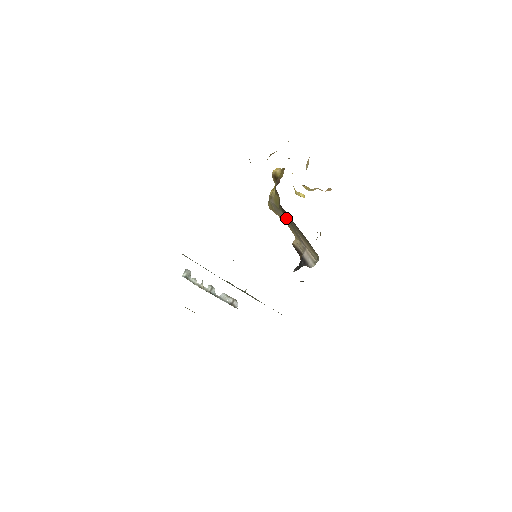
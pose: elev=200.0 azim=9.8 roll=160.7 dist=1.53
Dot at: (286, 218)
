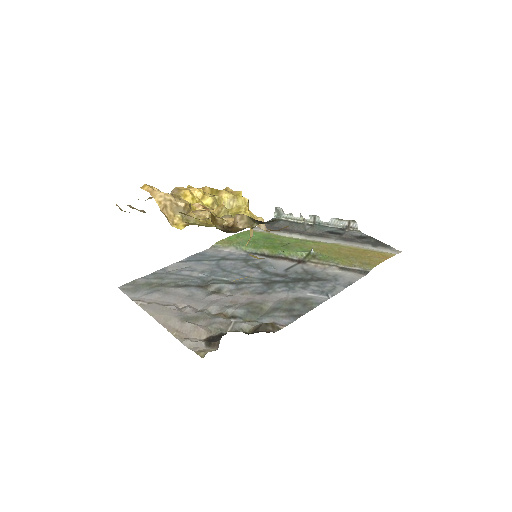
Dot at: occluded
